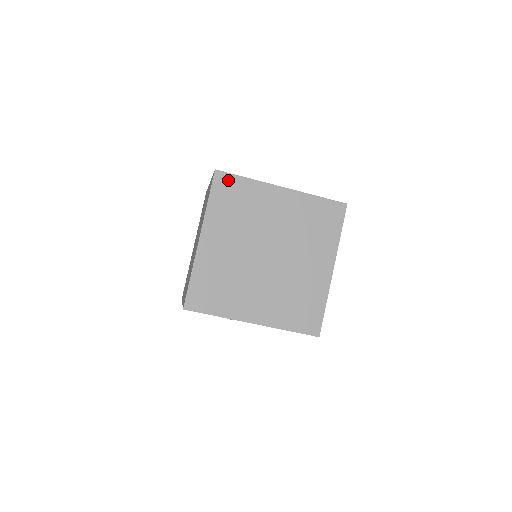
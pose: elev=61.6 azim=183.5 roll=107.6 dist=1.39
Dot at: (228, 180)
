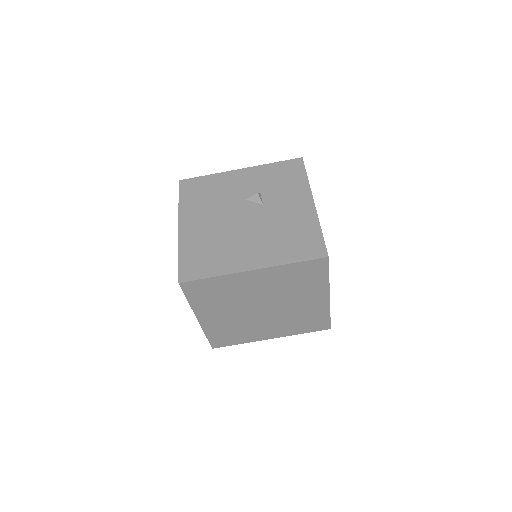
Dot at: (196, 285)
